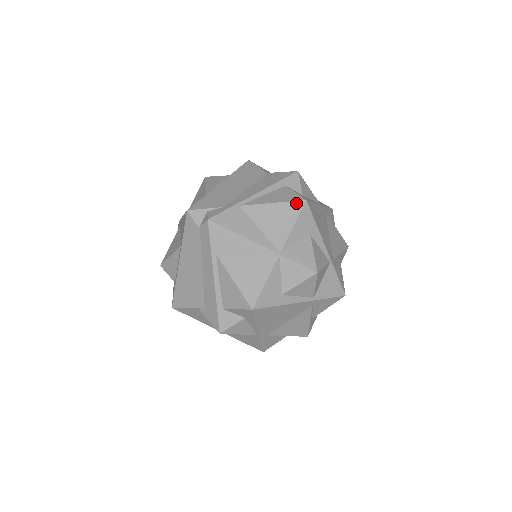
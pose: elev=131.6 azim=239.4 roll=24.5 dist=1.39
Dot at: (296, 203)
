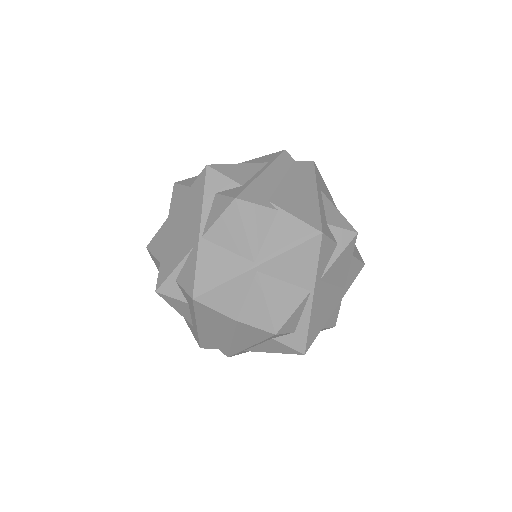
Dot at: occluded
